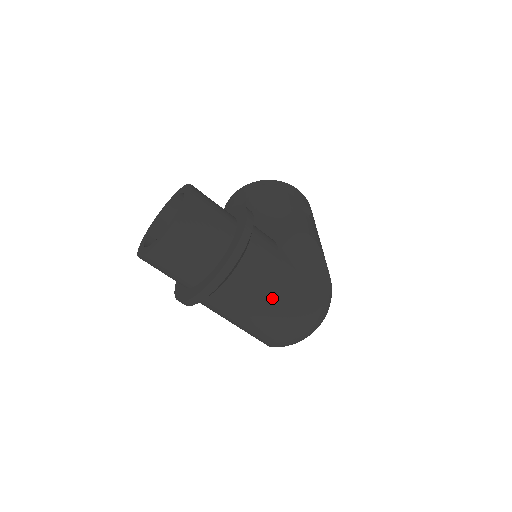
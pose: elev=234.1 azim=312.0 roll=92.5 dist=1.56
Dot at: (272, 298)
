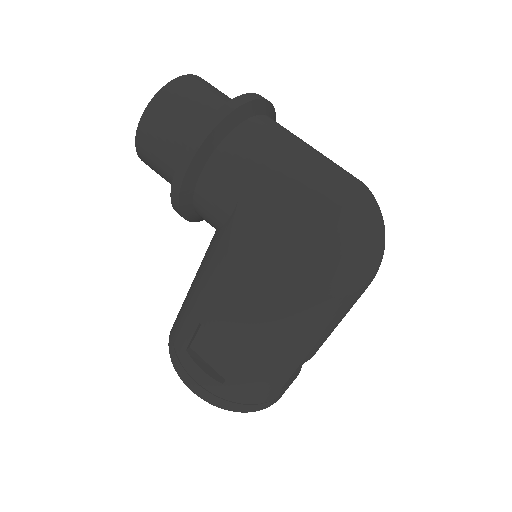
Dot at: occluded
